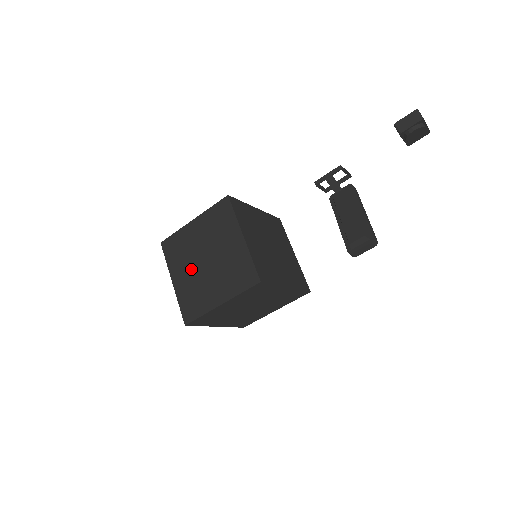
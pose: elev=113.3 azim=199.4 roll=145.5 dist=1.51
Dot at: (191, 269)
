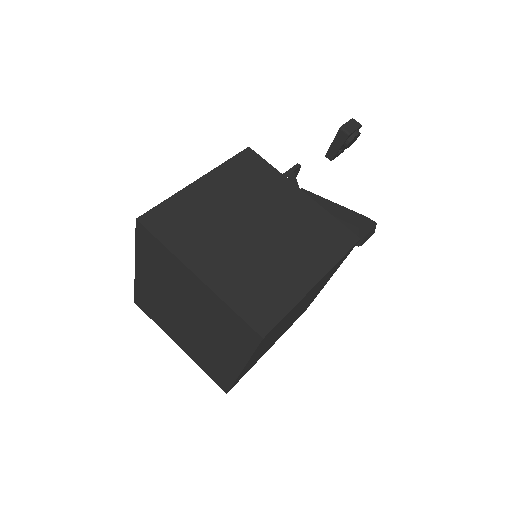
Dot at: (231, 246)
